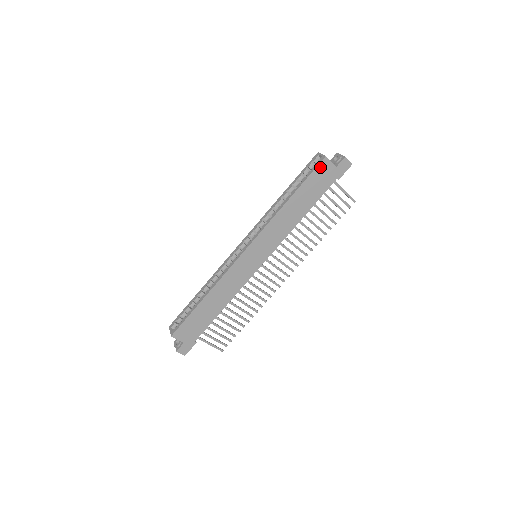
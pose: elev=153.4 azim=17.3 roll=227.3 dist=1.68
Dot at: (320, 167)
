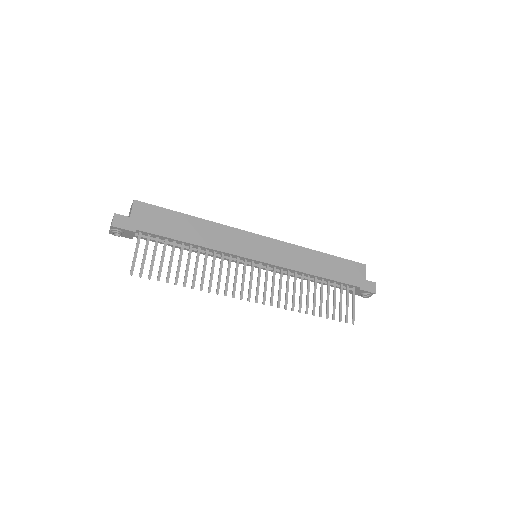
Dot at: (357, 265)
